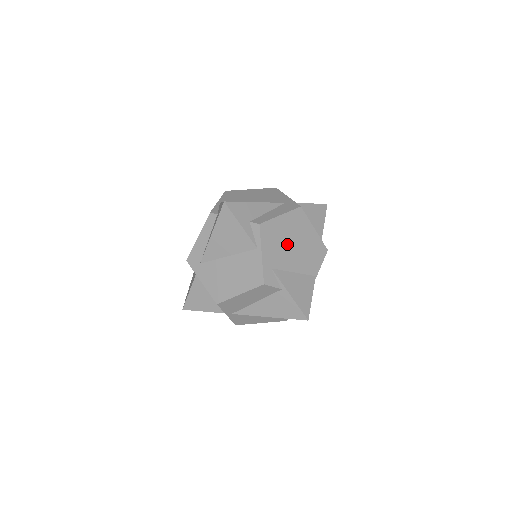
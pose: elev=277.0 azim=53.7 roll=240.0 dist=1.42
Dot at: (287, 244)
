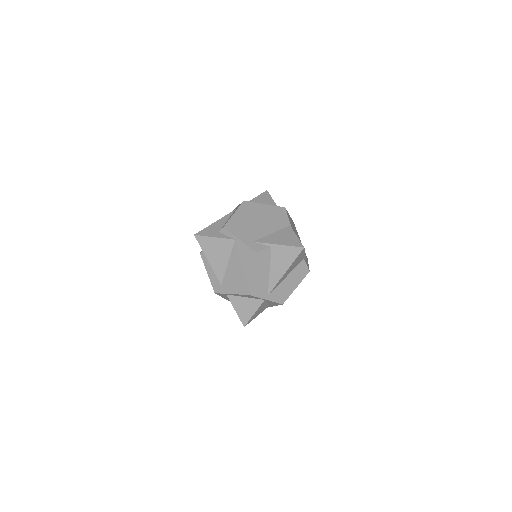
Dot at: (252, 224)
